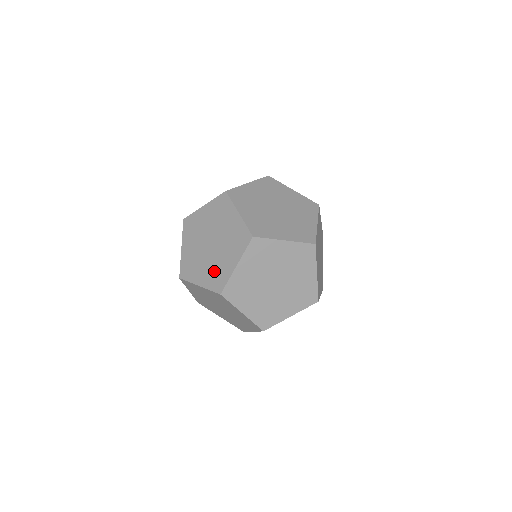
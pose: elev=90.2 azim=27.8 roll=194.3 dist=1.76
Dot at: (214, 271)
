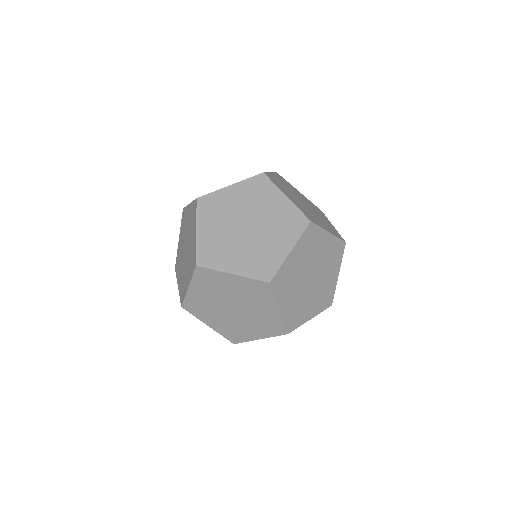
Dot at: (256, 257)
